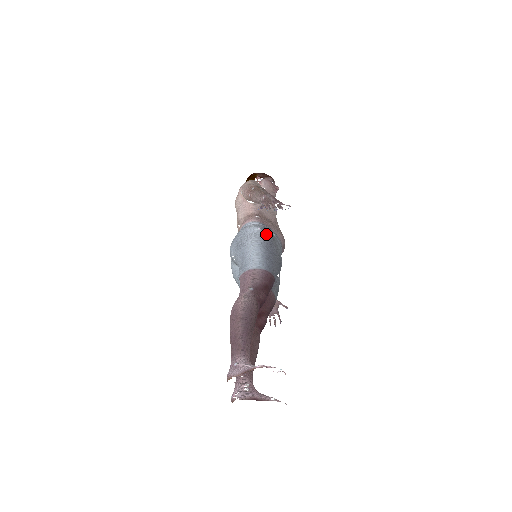
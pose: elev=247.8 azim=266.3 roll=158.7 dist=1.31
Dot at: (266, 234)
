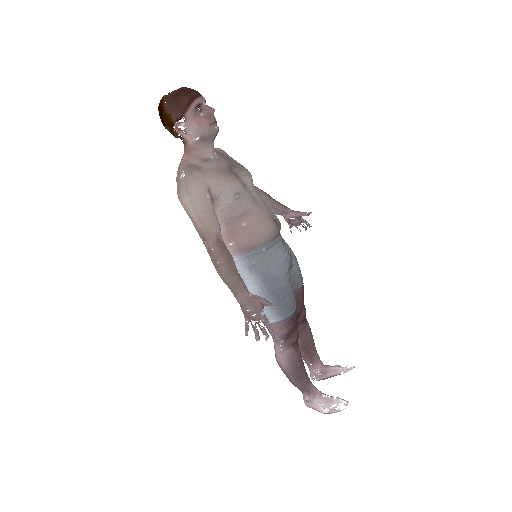
Dot at: (258, 276)
